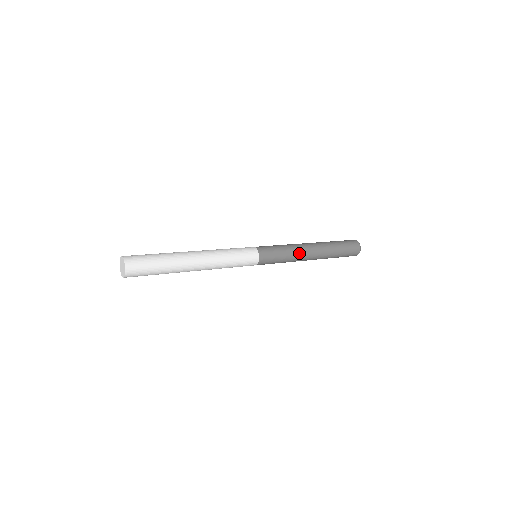
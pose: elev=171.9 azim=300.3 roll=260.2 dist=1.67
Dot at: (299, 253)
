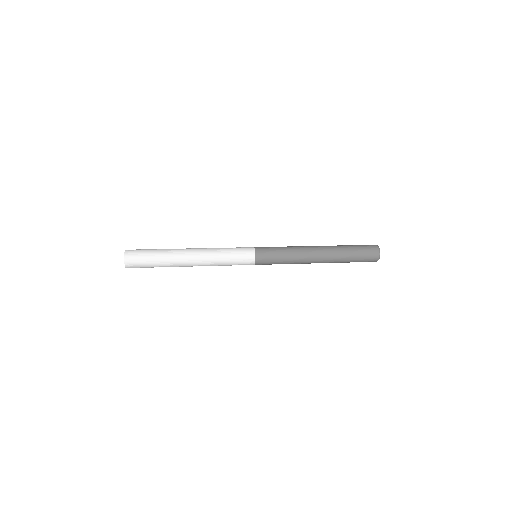
Dot at: (301, 251)
